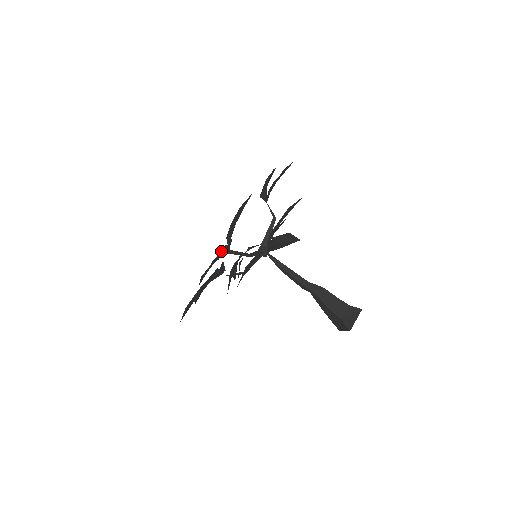
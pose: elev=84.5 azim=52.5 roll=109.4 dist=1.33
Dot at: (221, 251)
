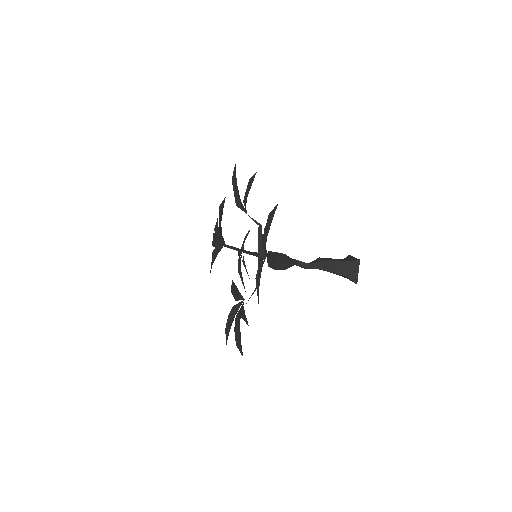
Dot at: (213, 235)
